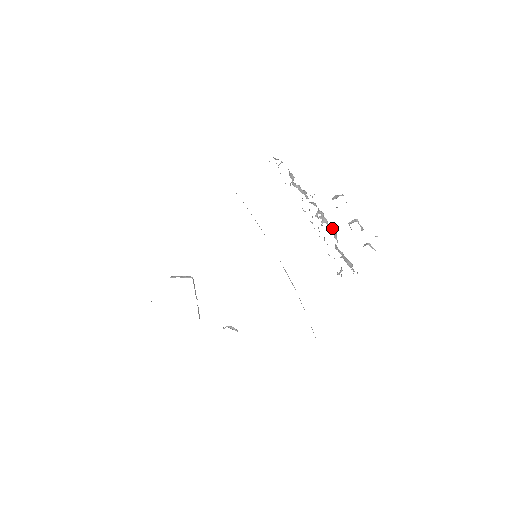
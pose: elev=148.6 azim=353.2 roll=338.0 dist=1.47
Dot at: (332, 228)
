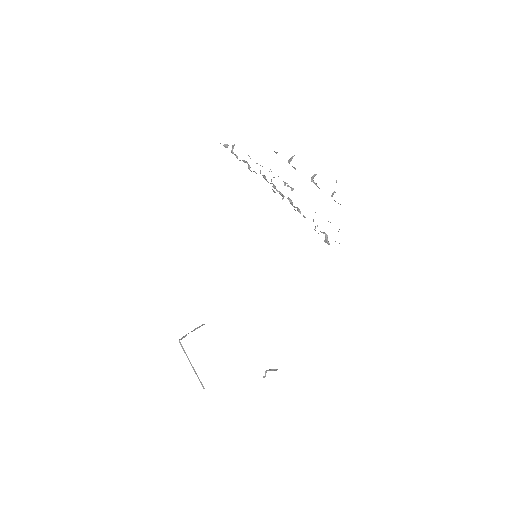
Dot at: occluded
